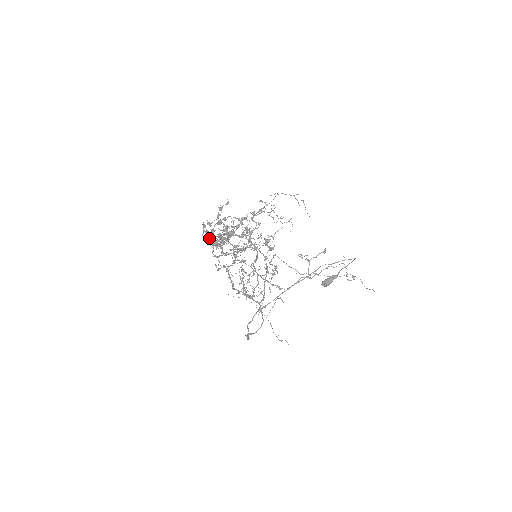
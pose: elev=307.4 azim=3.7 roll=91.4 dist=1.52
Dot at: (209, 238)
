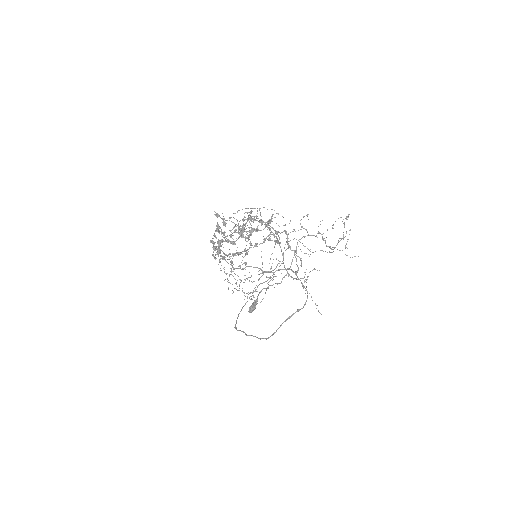
Dot at: (244, 228)
